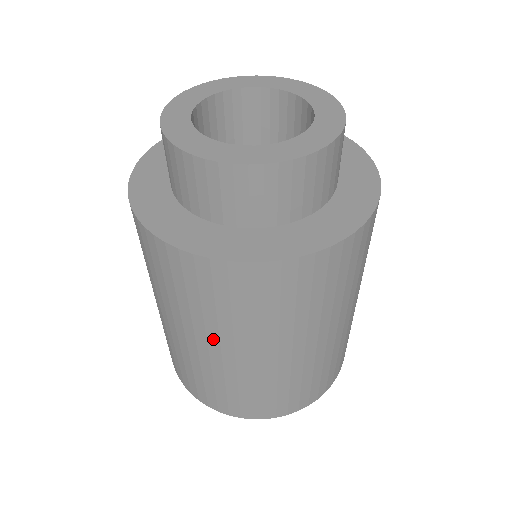
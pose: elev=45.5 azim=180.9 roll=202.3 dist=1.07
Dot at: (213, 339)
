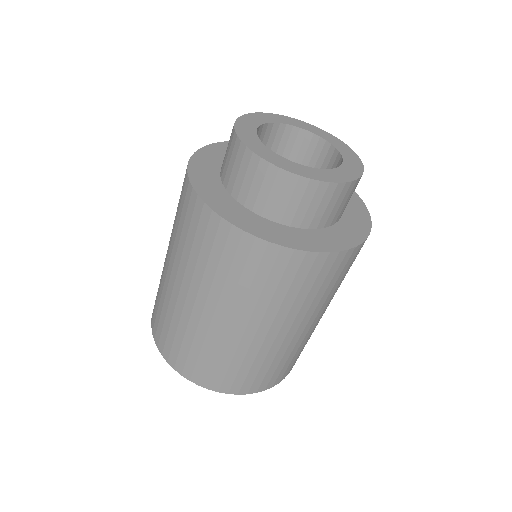
Dot at: (187, 281)
